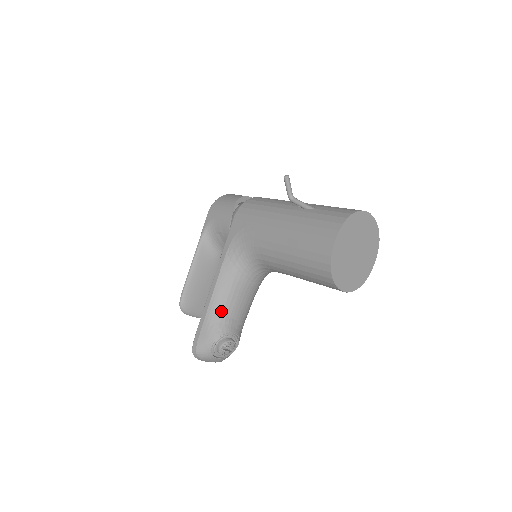
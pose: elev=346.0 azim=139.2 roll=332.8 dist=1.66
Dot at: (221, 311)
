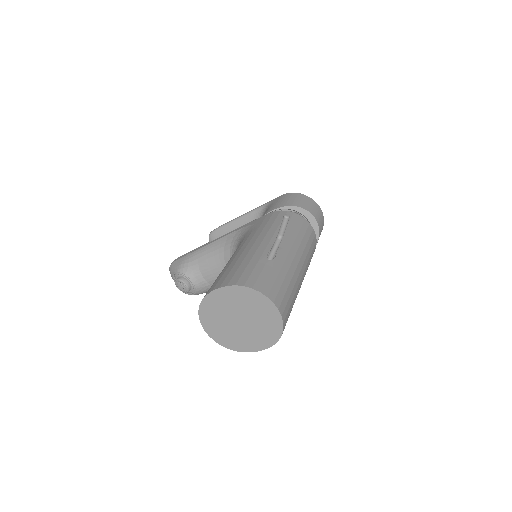
Dot at: (199, 260)
